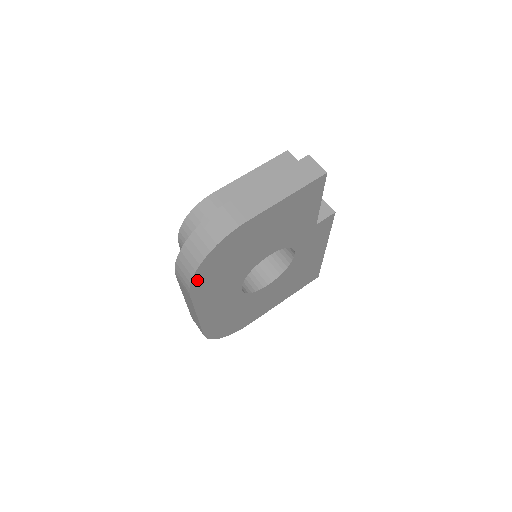
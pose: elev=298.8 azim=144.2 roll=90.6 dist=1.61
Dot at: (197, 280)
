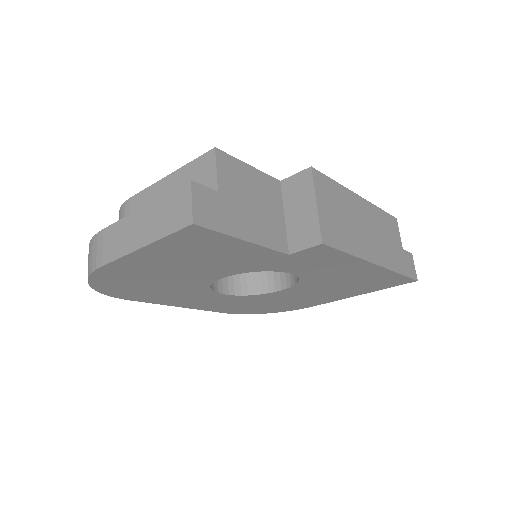
Dot at: (115, 294)
